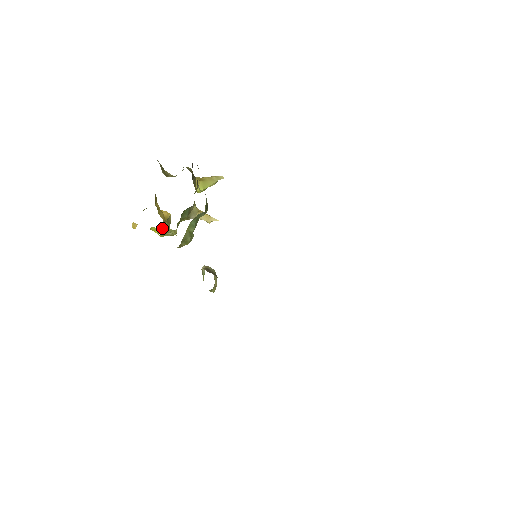
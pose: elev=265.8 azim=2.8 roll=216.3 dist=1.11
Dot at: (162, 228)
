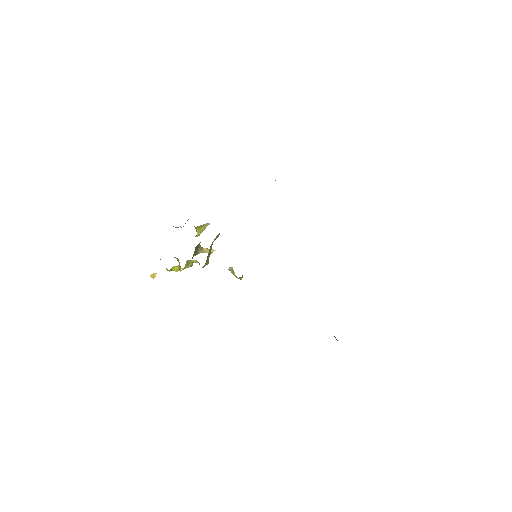
Dot at: occluded
